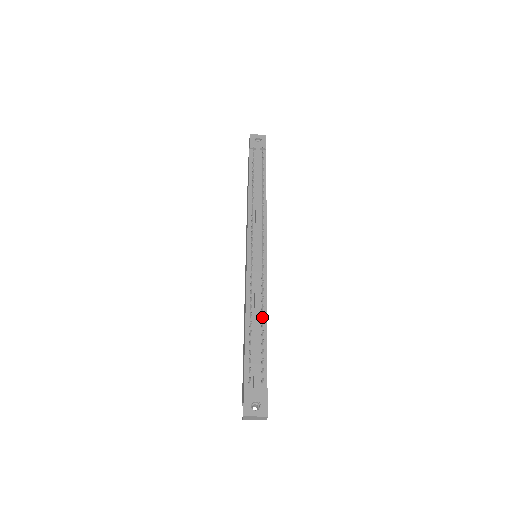
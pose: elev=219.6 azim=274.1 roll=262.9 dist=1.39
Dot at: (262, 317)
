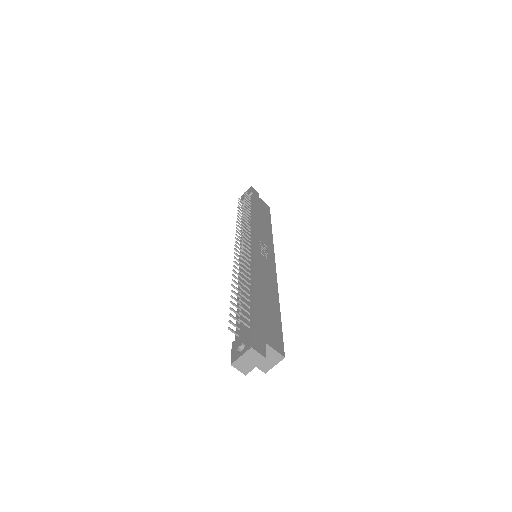
Dot at: (247, 282)
